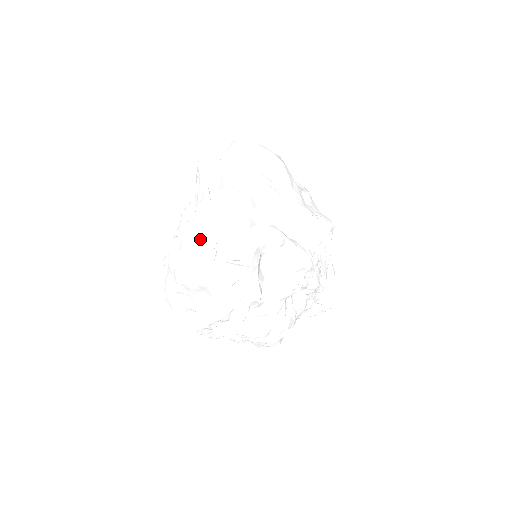
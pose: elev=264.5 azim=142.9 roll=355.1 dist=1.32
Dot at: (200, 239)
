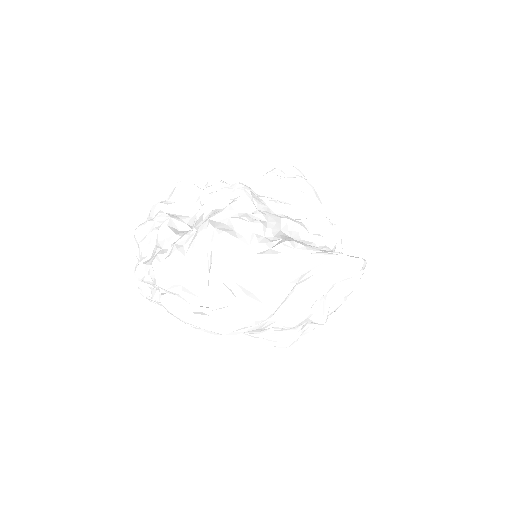
Dot at: occluded
